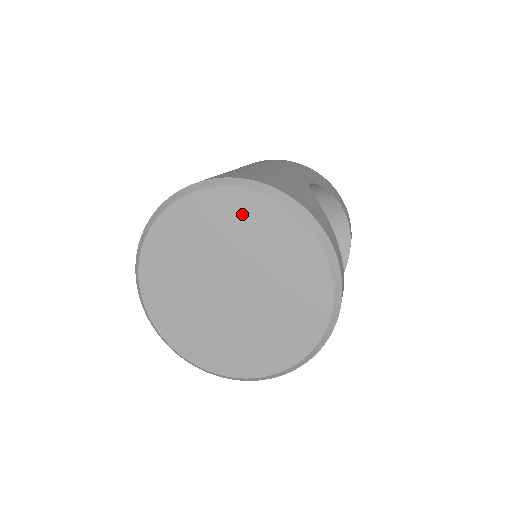
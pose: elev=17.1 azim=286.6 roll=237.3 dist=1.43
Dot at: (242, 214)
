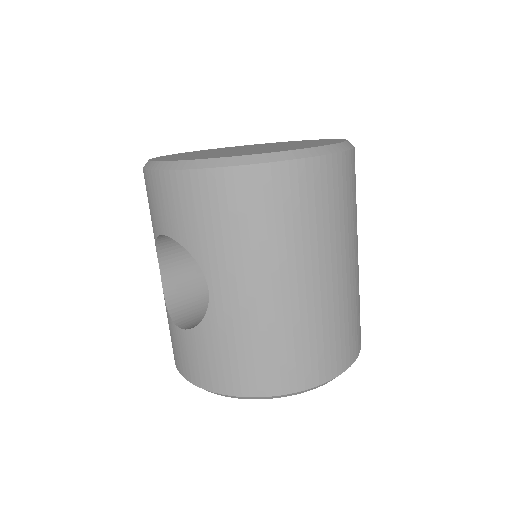
Dot at: occluded
